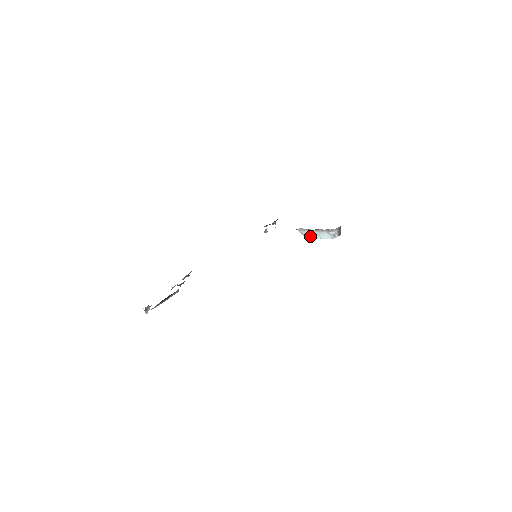
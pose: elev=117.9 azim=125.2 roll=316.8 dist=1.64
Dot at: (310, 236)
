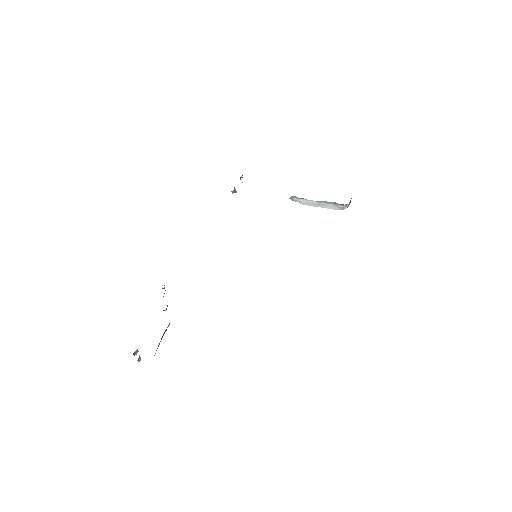
Dot at: (306, 204)
